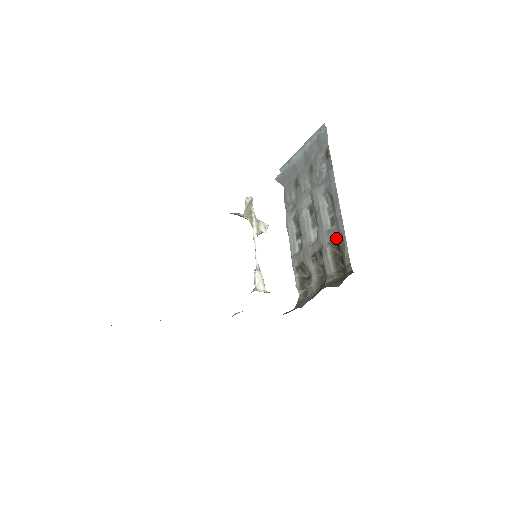
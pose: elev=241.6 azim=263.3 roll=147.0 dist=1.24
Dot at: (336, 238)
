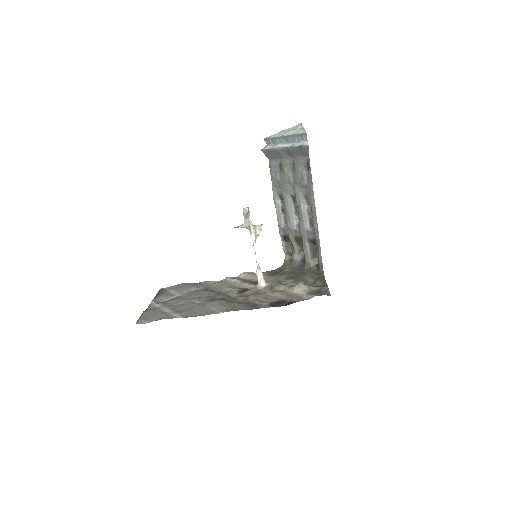
Dot at: (313, 239)
